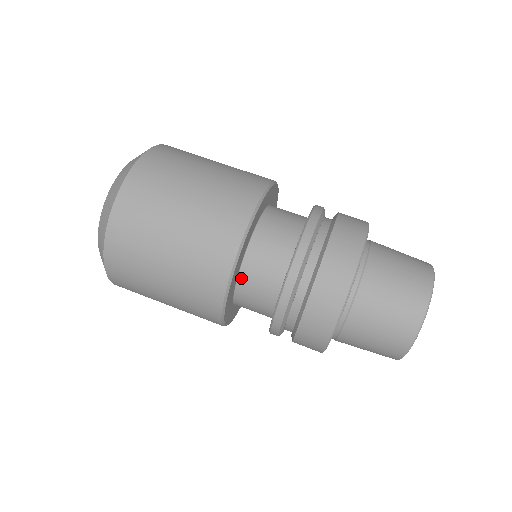
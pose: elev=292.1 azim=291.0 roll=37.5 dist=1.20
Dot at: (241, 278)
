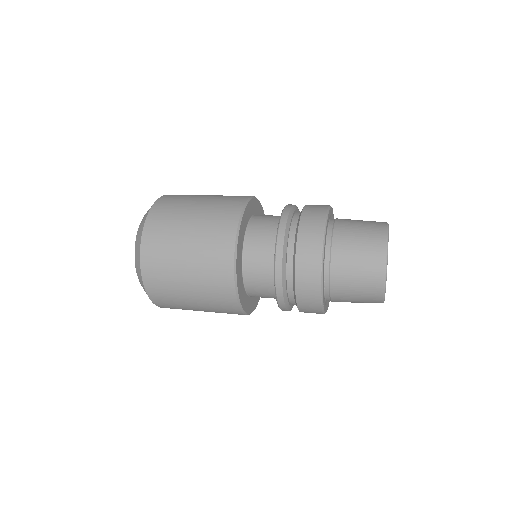
Dot at: (245, 263)
